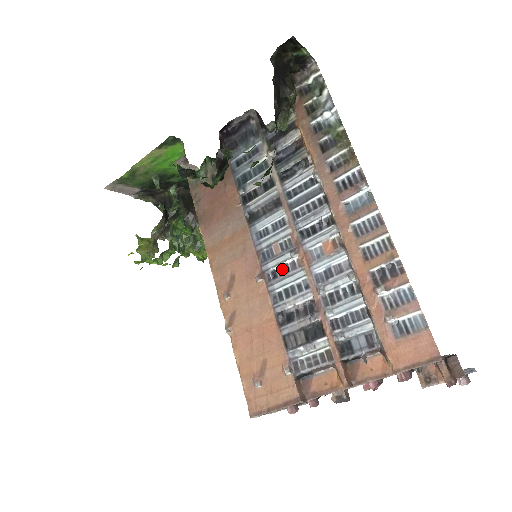
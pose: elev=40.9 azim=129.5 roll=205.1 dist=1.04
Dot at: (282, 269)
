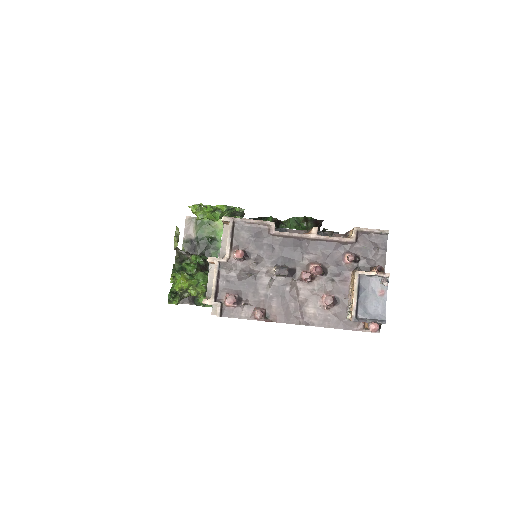
Dot at: occluded
